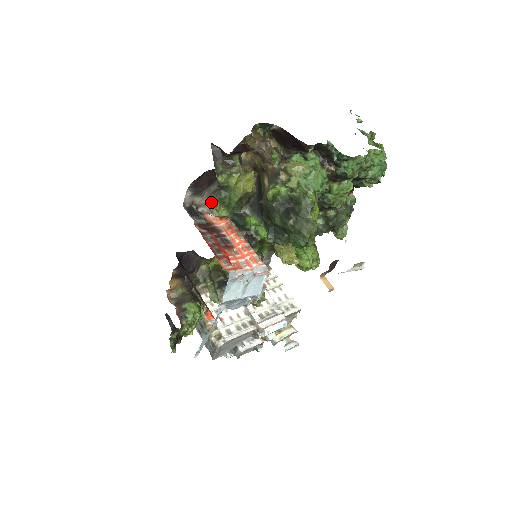
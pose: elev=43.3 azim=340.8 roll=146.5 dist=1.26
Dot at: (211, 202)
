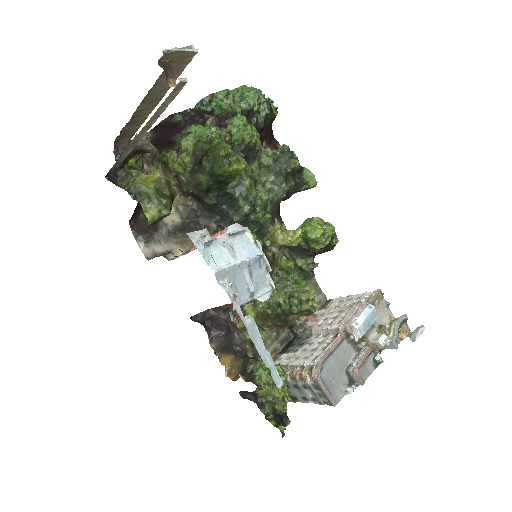
Dot at: (177, 248)
